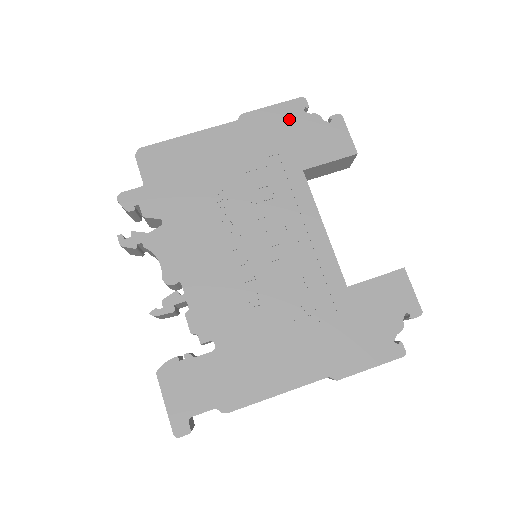
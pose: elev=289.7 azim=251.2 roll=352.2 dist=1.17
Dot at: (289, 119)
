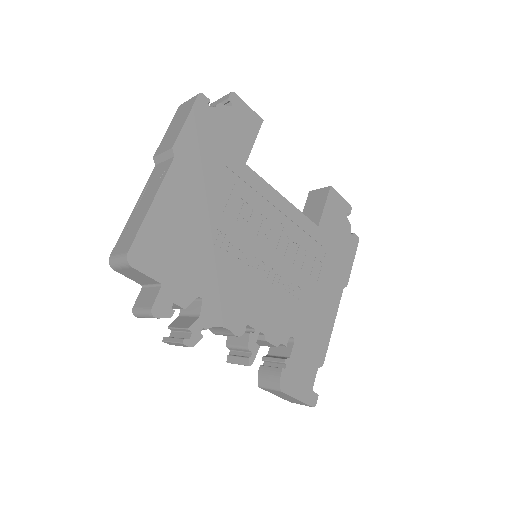
Dot at: (207, 124)
